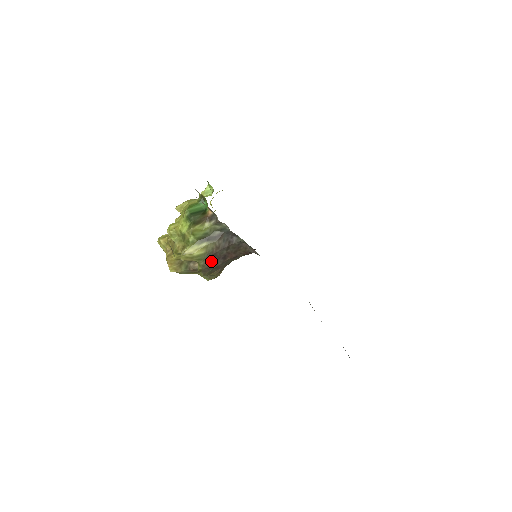
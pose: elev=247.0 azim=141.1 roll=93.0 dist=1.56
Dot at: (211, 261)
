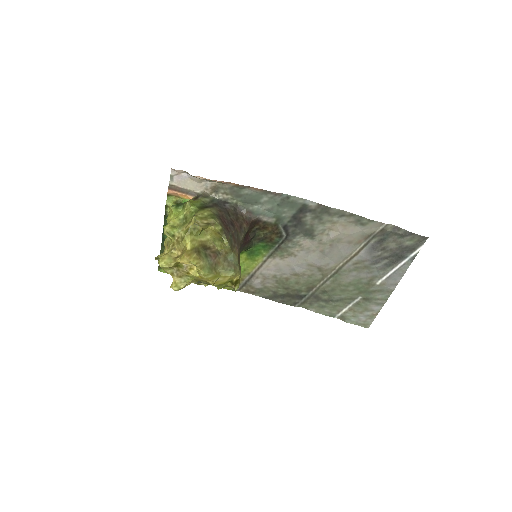
Dot at: (224, 224)
